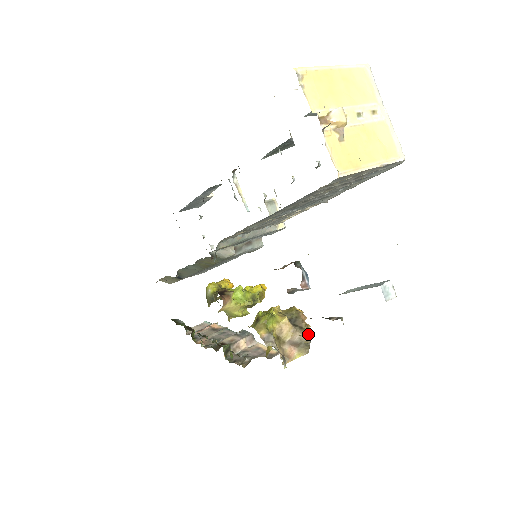
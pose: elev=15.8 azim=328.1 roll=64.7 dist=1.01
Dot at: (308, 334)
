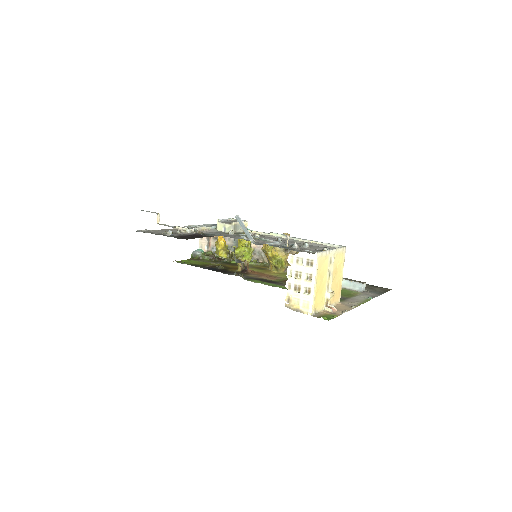
Dot at: occluded
